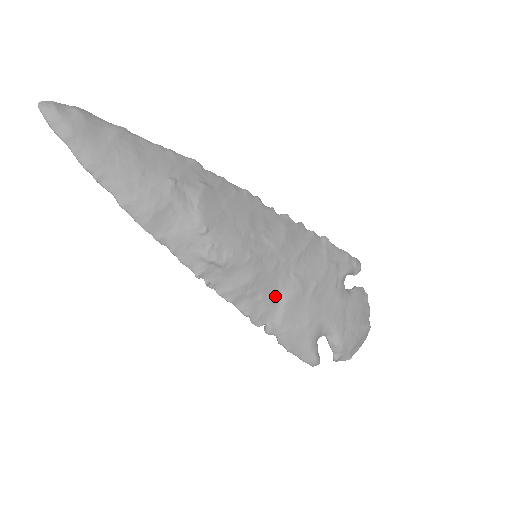
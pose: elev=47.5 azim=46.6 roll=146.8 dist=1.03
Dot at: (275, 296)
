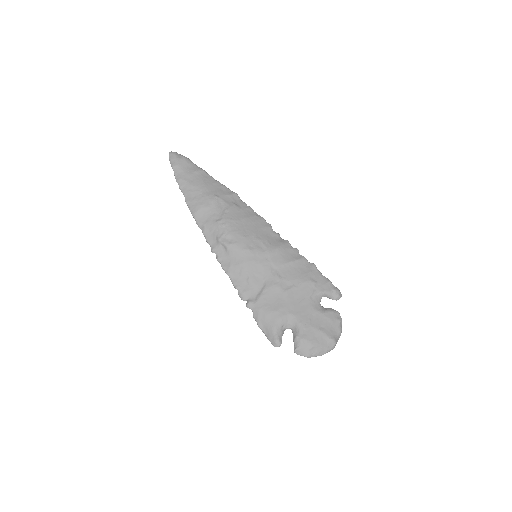
Dot at: (259, 283)
